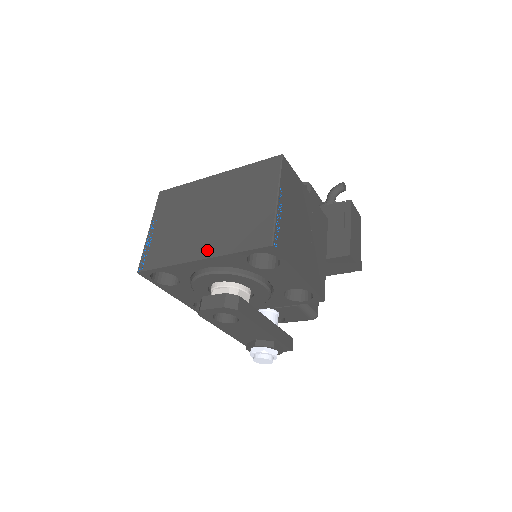
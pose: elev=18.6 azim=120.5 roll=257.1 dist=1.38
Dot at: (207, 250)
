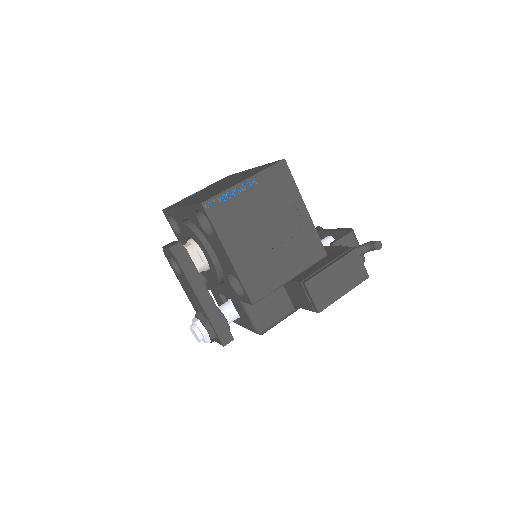
Dot at: occluded
